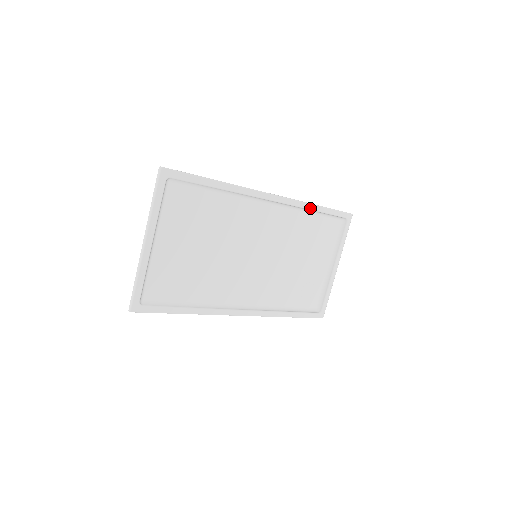
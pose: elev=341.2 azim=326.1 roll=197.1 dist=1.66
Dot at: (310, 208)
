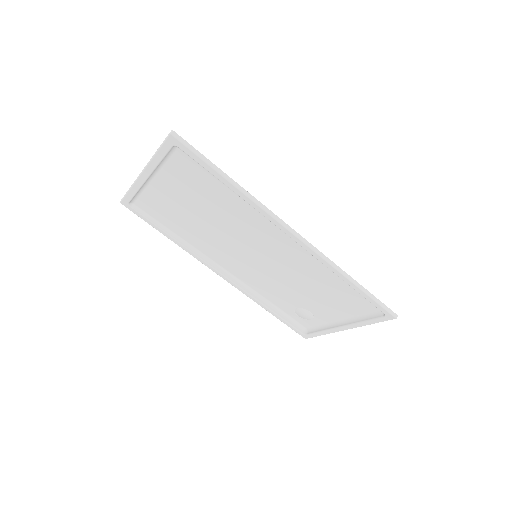
Dot at: (339, 275)
